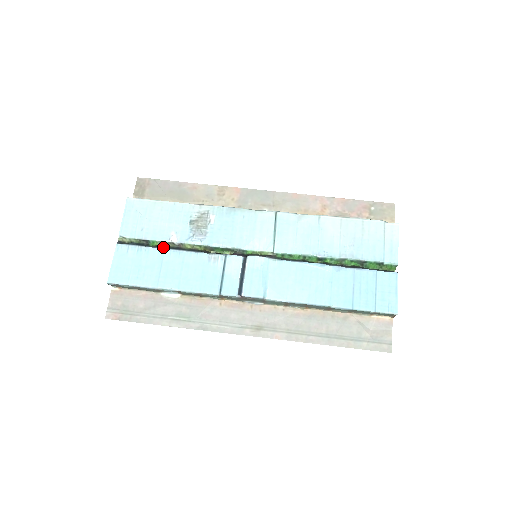
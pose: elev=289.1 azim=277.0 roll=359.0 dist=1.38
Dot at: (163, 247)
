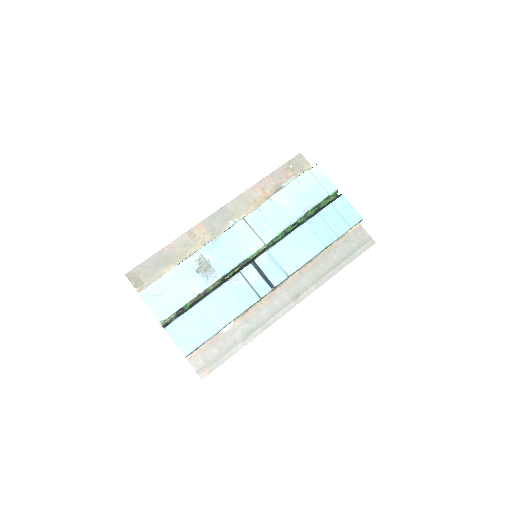
Dot at: (196, 303)
